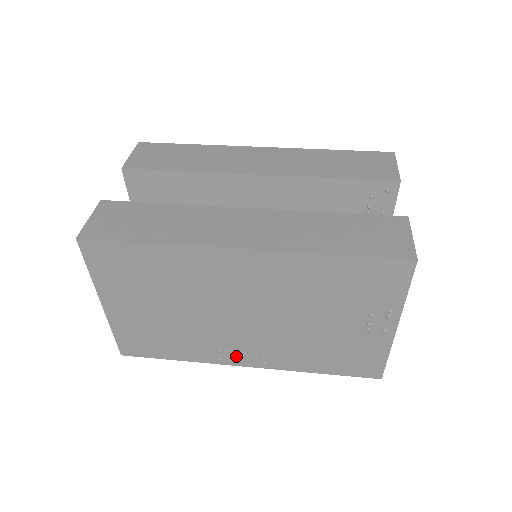
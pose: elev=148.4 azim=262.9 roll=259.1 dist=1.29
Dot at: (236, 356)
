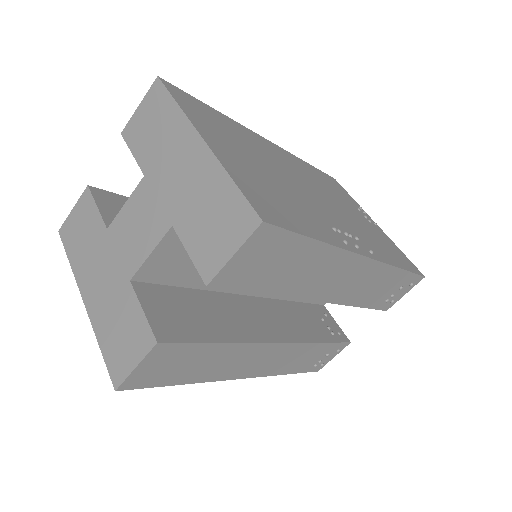
Dot at: (349, 240)
